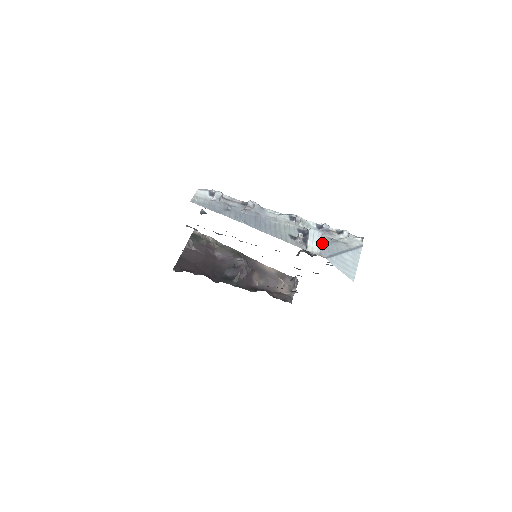
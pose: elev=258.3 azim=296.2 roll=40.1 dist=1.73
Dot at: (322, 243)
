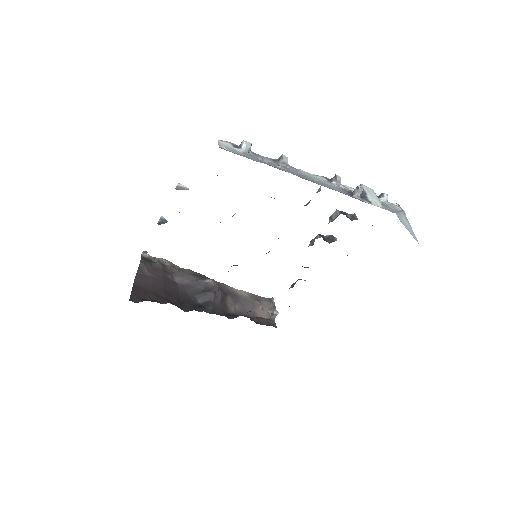
Dot at: occluded
